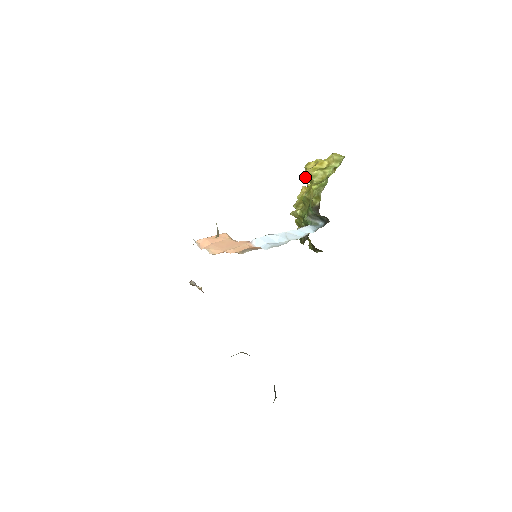
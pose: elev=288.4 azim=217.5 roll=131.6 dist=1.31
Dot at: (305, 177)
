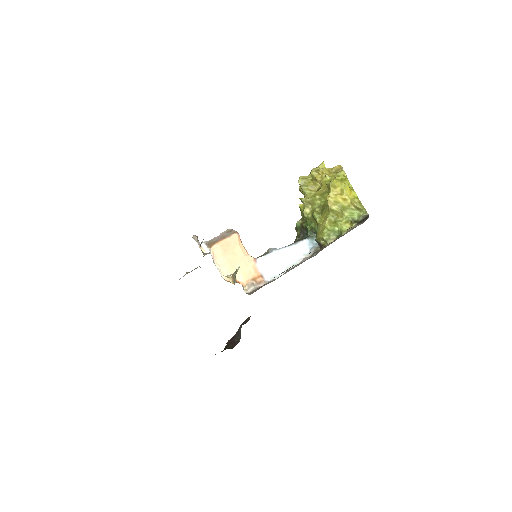
Dot at: (326, 184)
